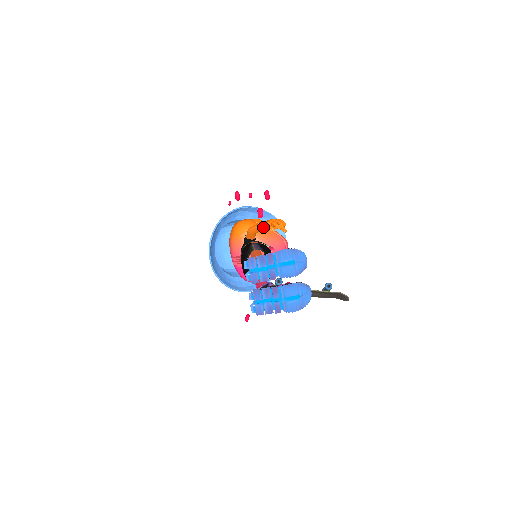
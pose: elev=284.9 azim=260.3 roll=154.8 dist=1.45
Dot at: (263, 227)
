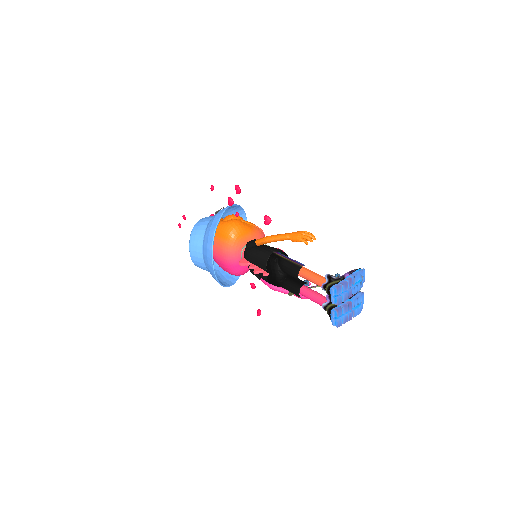
Dot at: (290, 239)
